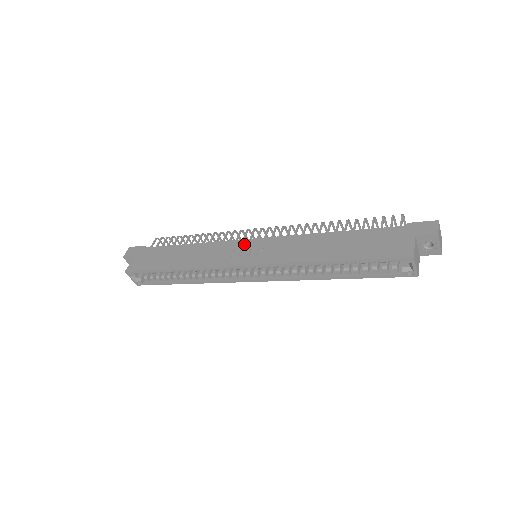
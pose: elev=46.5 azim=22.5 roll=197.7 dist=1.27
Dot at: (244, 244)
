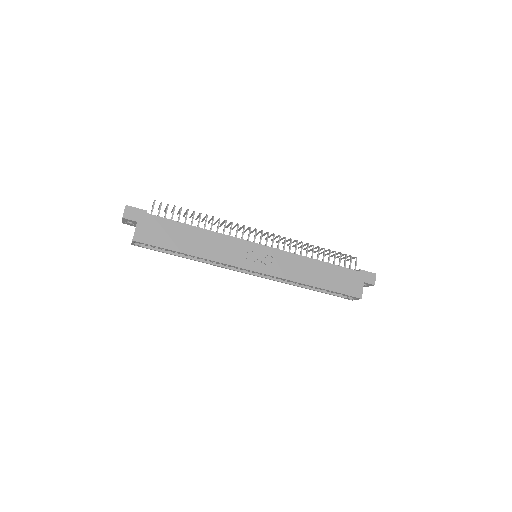
Dot at: (252, 248)
